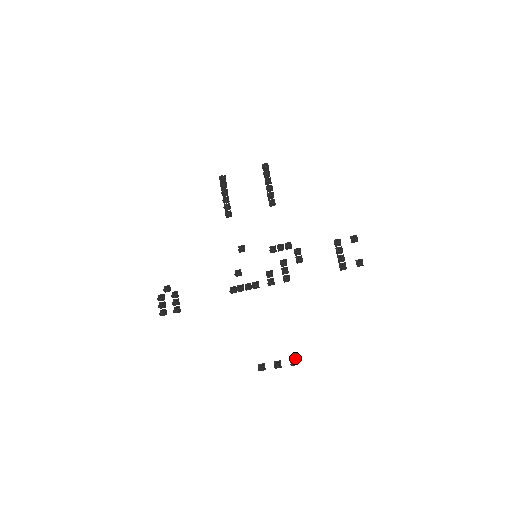
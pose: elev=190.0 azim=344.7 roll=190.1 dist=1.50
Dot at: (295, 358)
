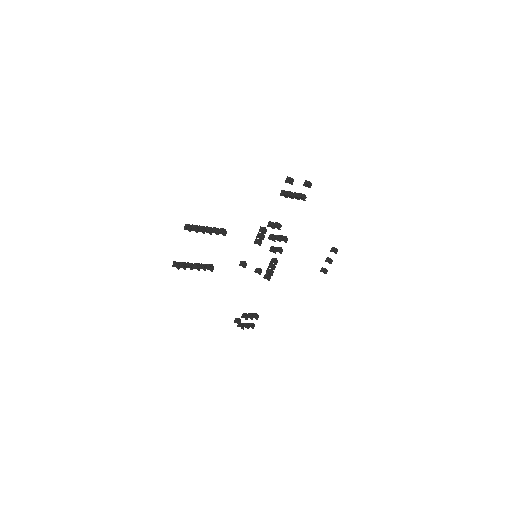
Dot at: (332, 249)
